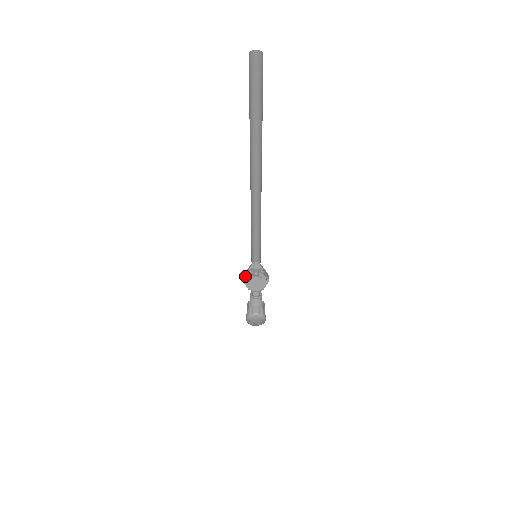
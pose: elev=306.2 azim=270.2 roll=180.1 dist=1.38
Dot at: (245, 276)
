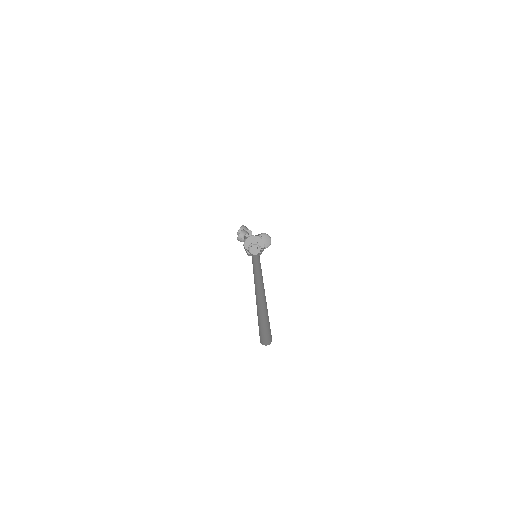
Dot at: (245, 250)
